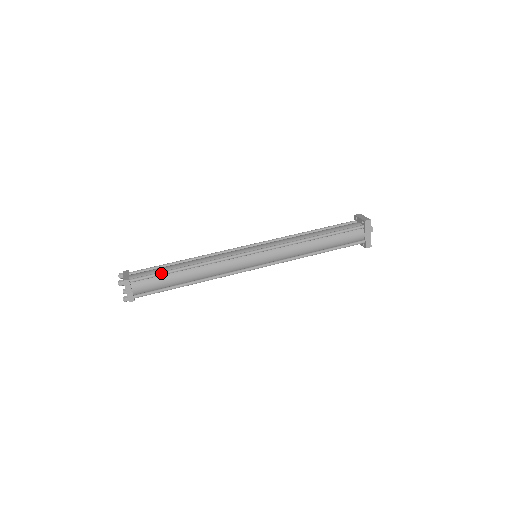
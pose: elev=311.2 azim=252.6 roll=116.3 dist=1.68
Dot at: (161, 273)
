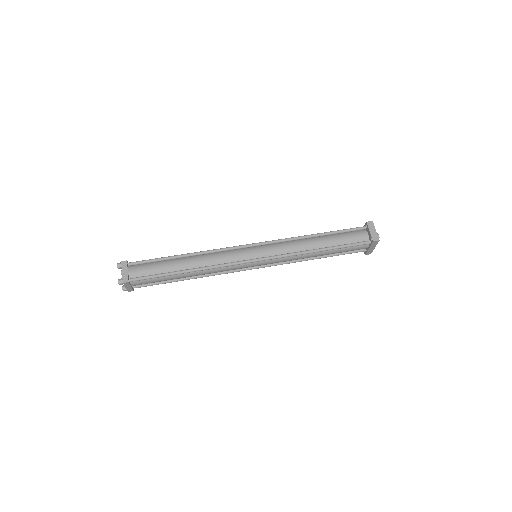
Dot at: (160, 276)
